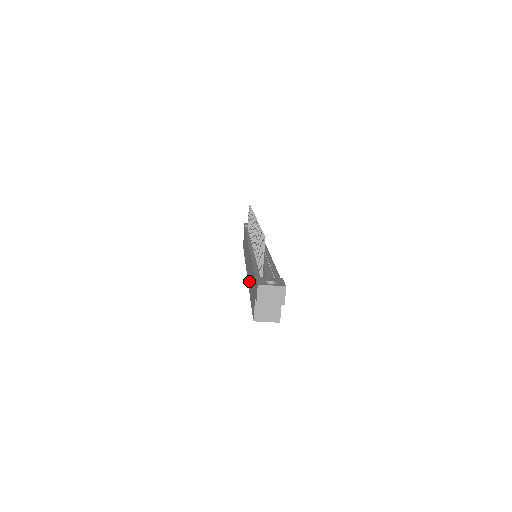
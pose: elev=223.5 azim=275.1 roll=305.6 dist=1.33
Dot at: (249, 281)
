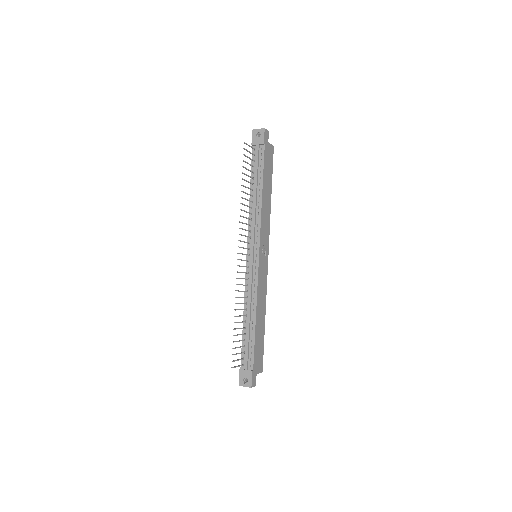
Dot at: occluded
